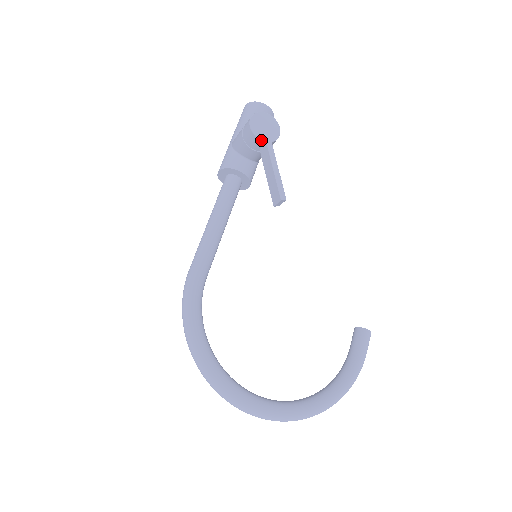
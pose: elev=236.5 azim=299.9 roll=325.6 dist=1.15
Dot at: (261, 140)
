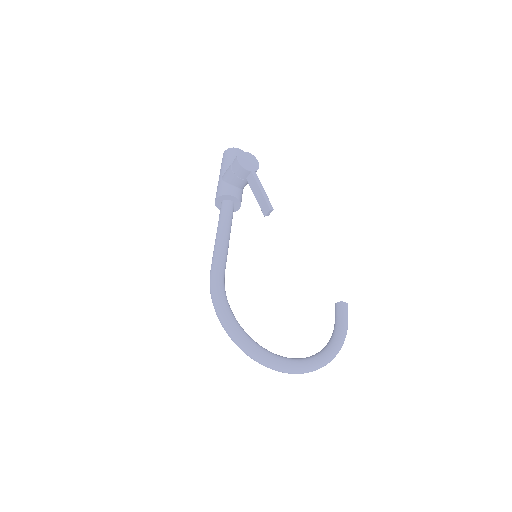
Dot at: (248, 170)
